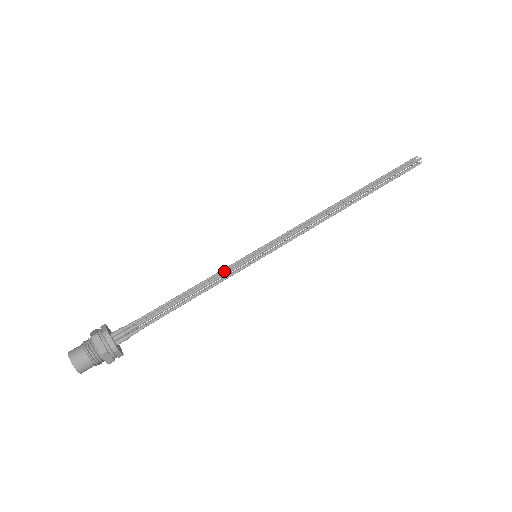
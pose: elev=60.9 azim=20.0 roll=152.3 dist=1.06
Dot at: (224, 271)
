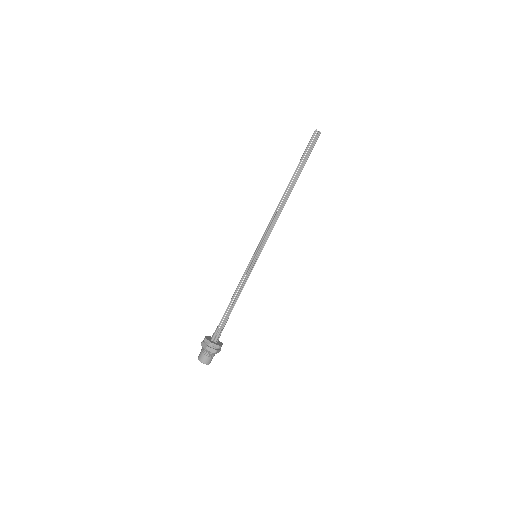
Dot at: (246, 275)
